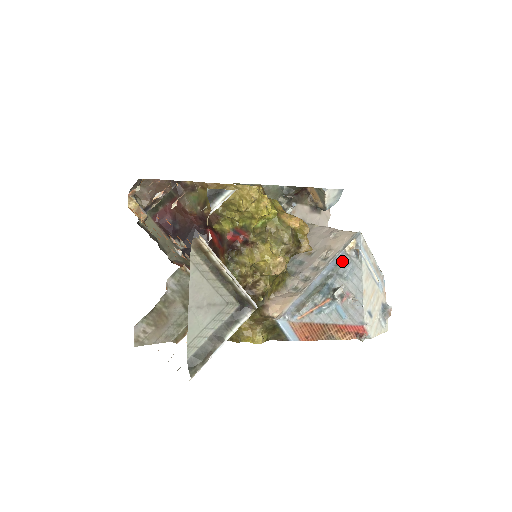
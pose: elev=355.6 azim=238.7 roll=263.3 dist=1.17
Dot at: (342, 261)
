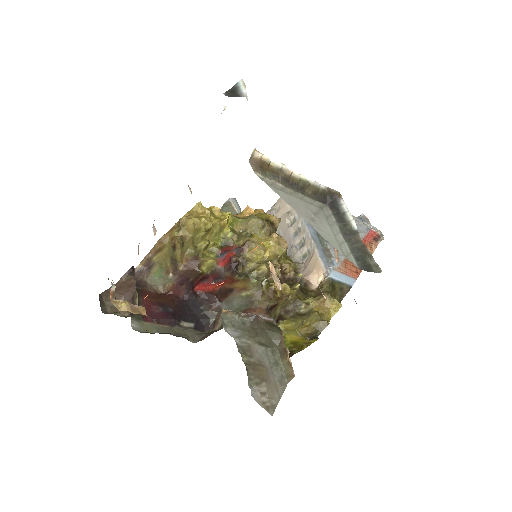
Dot at: occluded
